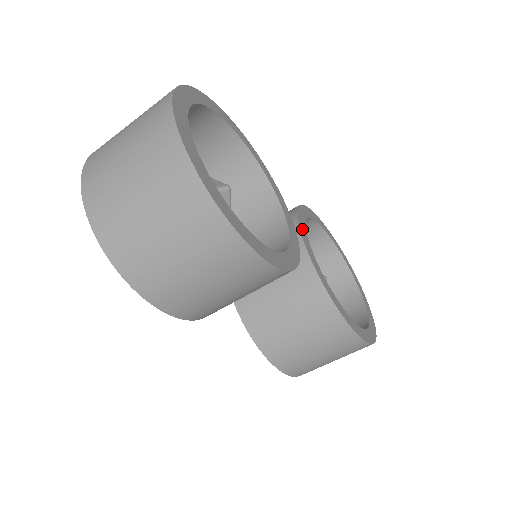
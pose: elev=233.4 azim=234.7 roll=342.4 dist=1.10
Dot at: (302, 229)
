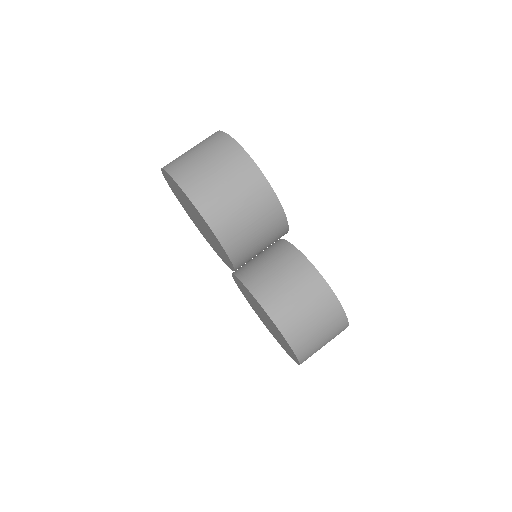
Dot at: occluded
